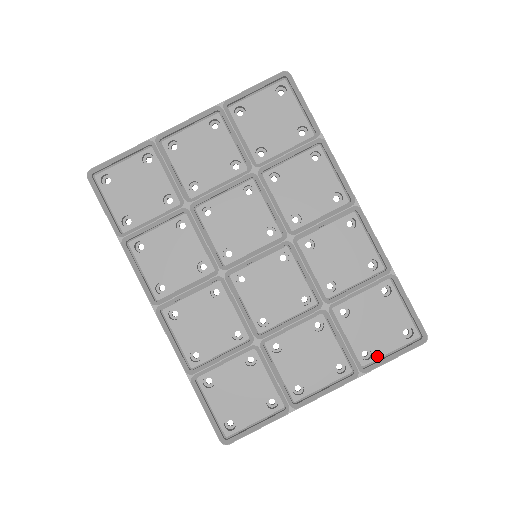
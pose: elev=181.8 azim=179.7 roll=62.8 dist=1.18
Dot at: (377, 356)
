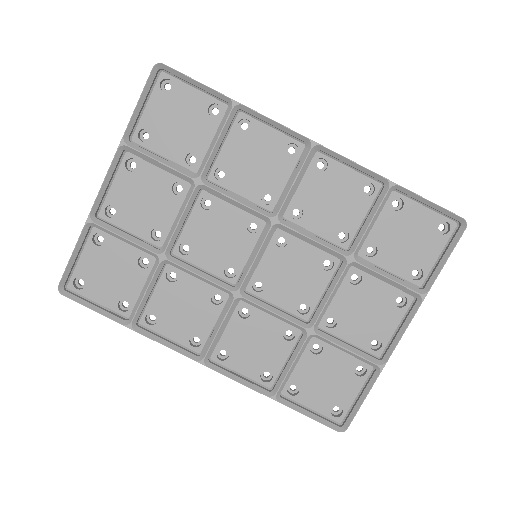
Dot at: (428, 268)
